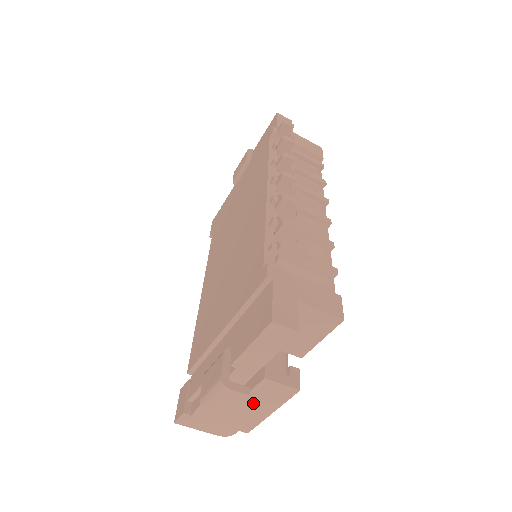
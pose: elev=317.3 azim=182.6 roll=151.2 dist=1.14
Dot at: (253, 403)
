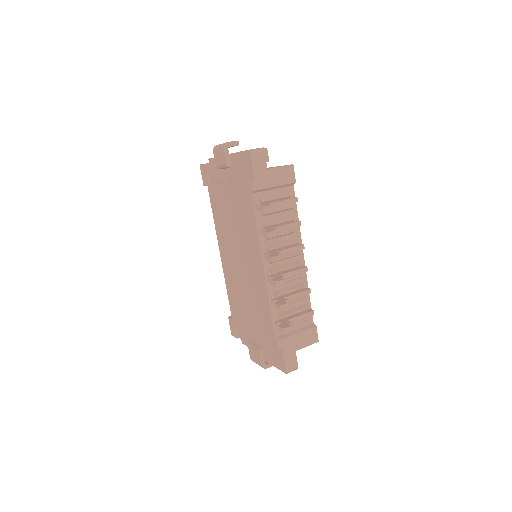
Dot at: occluded
